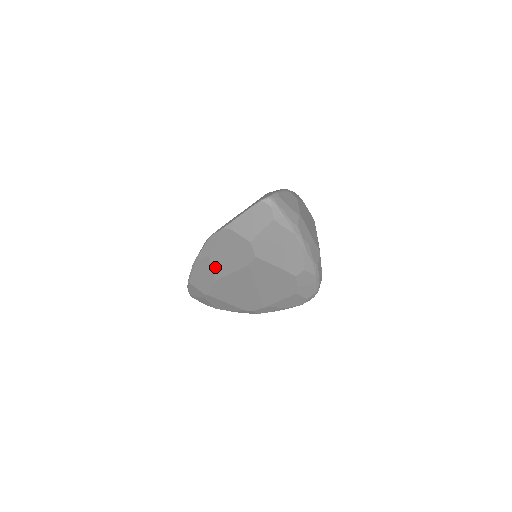
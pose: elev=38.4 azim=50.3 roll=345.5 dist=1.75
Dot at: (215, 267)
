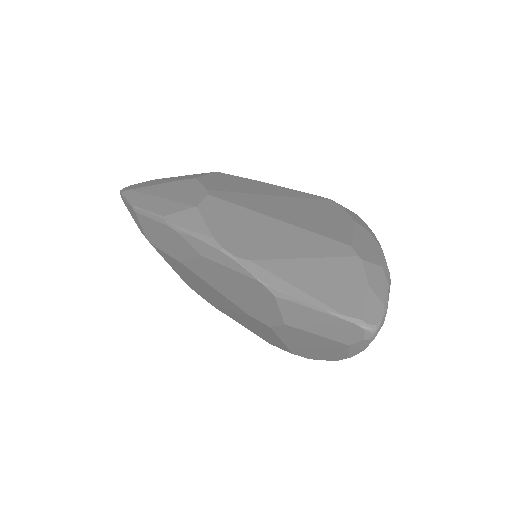
Dot at: (196, 263)
